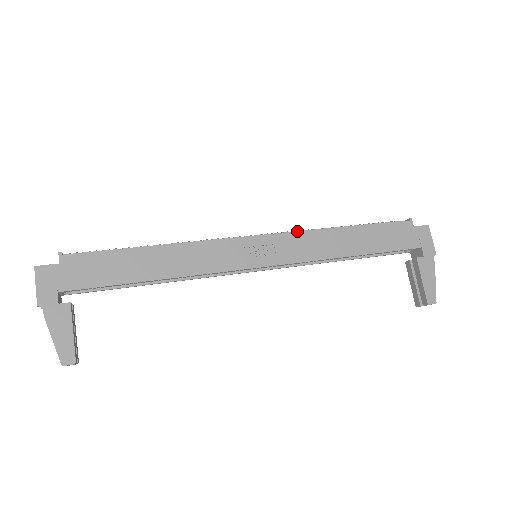
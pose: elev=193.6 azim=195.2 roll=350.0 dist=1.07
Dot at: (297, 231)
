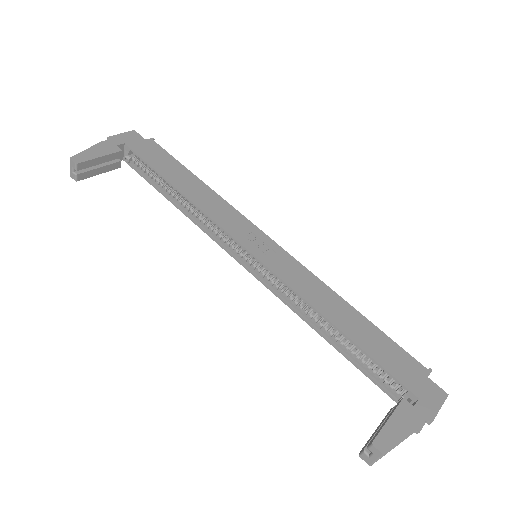
Dot at: occluded
